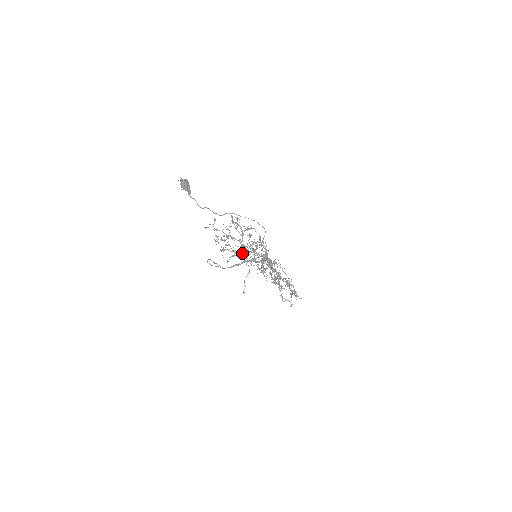
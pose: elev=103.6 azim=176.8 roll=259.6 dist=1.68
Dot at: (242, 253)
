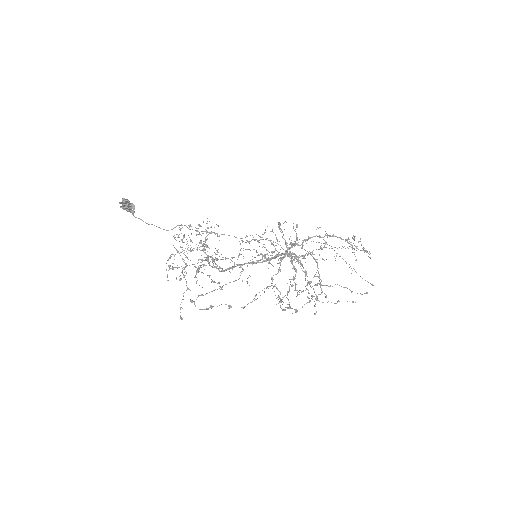
Dot at: (183, 274)
